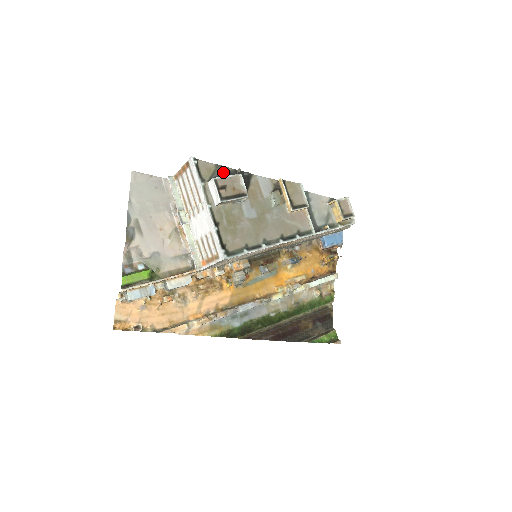
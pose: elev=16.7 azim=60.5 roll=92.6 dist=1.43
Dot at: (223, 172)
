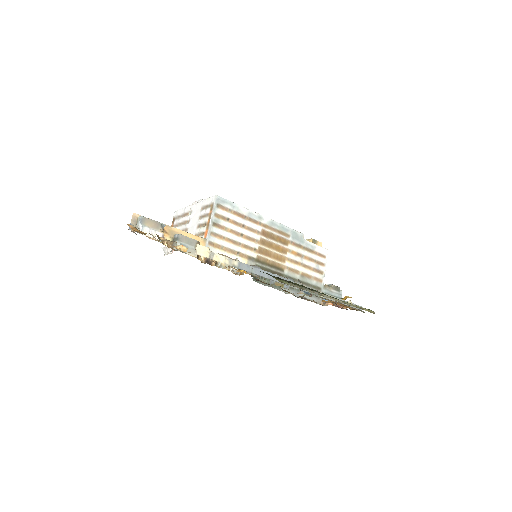
Dot at: occluded
